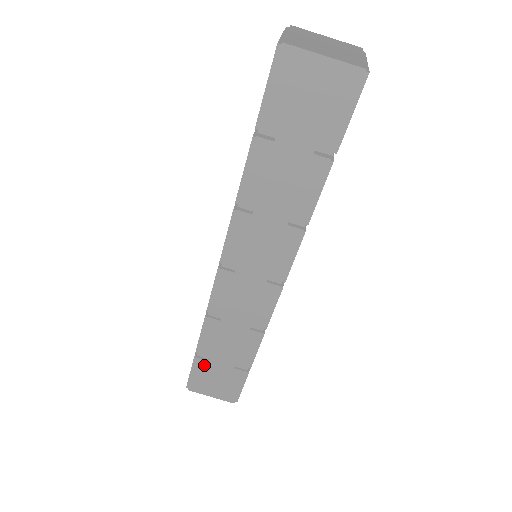
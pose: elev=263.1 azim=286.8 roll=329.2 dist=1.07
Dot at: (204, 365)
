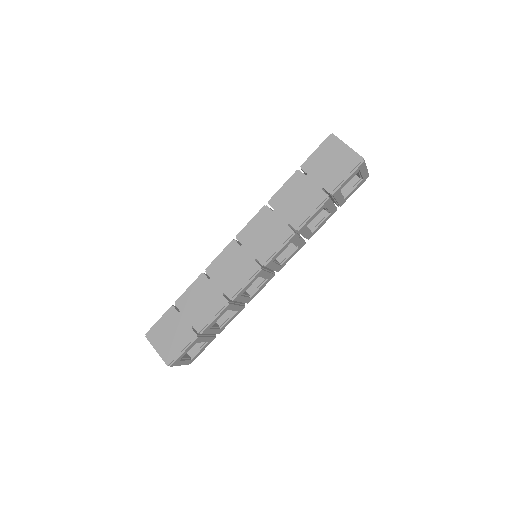
Dot at: (173, 315)
